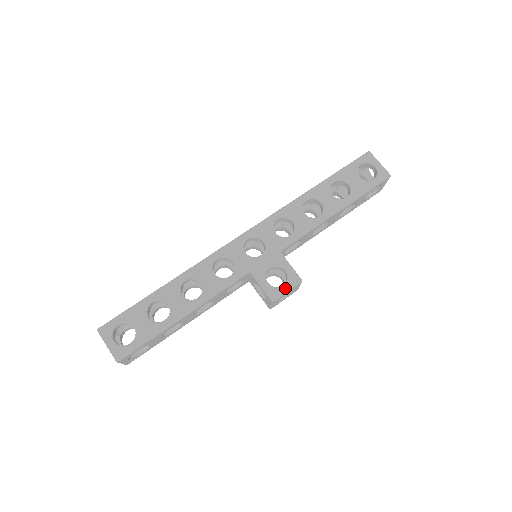
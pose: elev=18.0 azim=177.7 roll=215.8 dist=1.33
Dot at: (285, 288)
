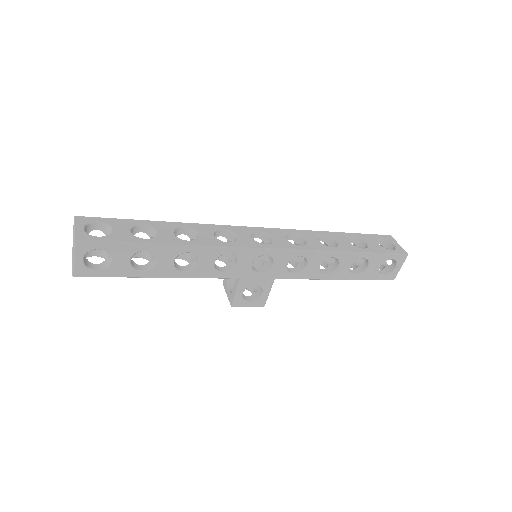
Dot at: (249, 304)
